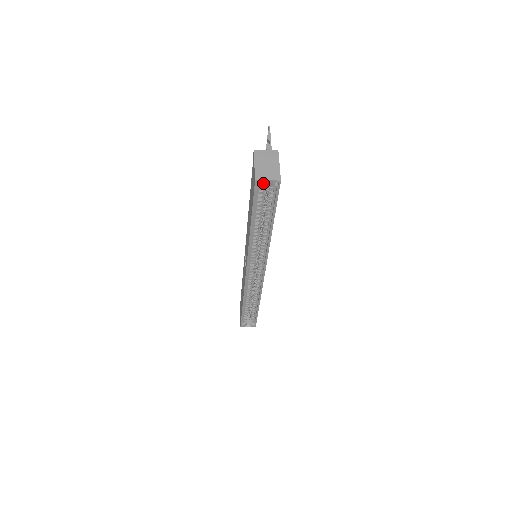
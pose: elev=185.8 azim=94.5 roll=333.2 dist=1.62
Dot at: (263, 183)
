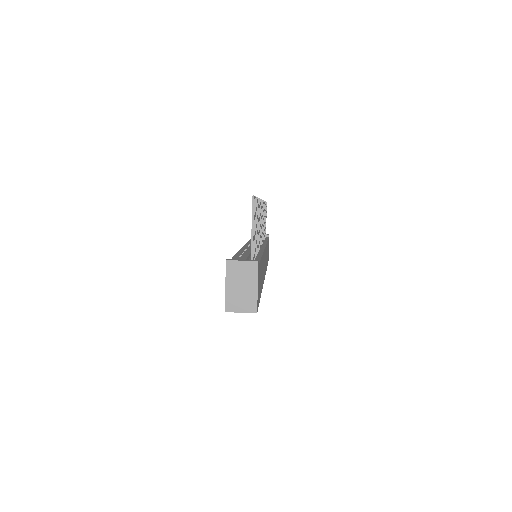
Dot at: (236, 309)
